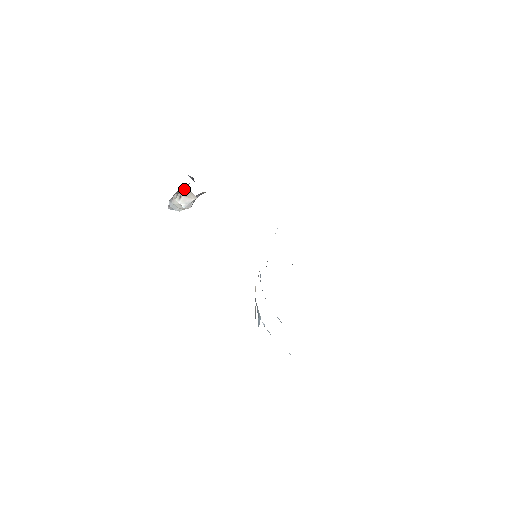
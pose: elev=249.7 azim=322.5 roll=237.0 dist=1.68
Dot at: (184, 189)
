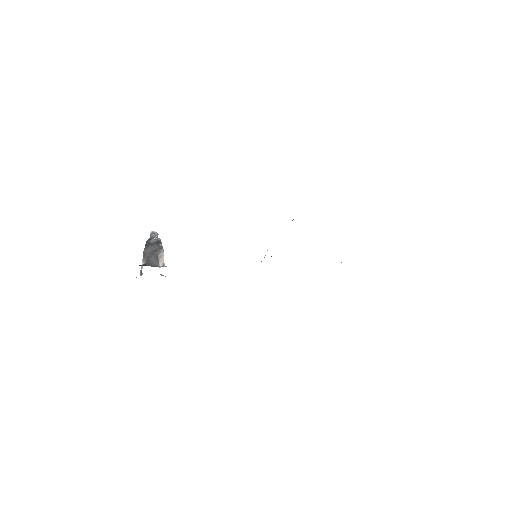
Dot at: occluded
